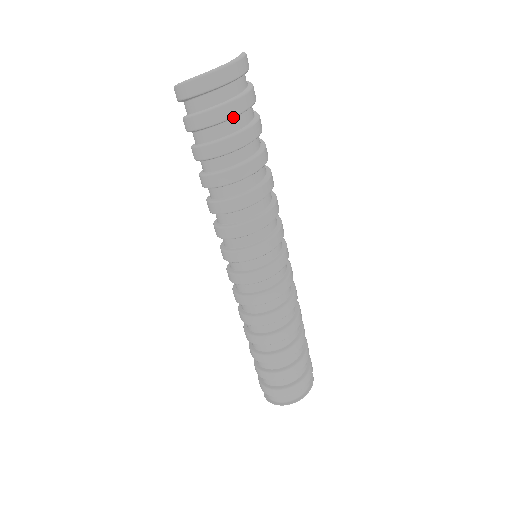
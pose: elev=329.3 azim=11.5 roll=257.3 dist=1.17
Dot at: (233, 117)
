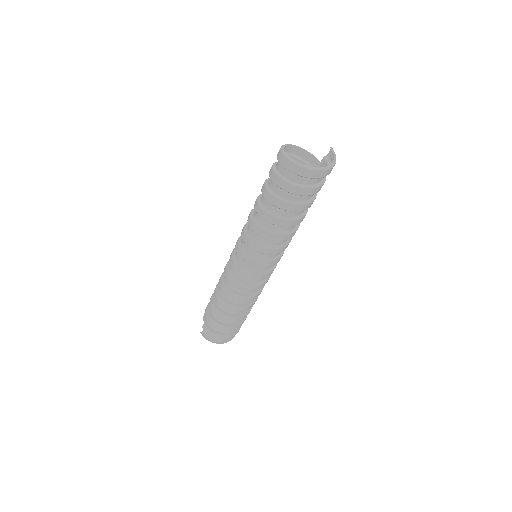
Dot at: (318, 191)
